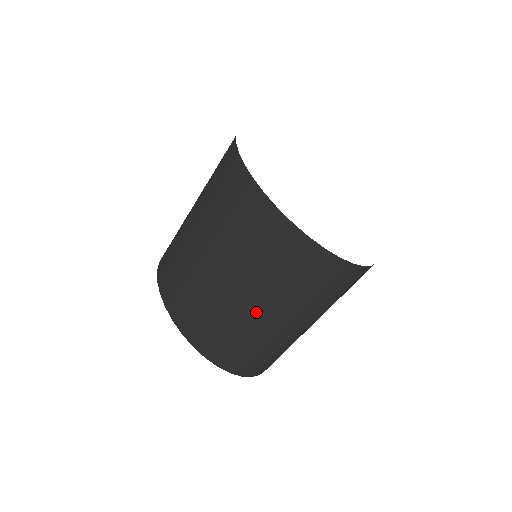
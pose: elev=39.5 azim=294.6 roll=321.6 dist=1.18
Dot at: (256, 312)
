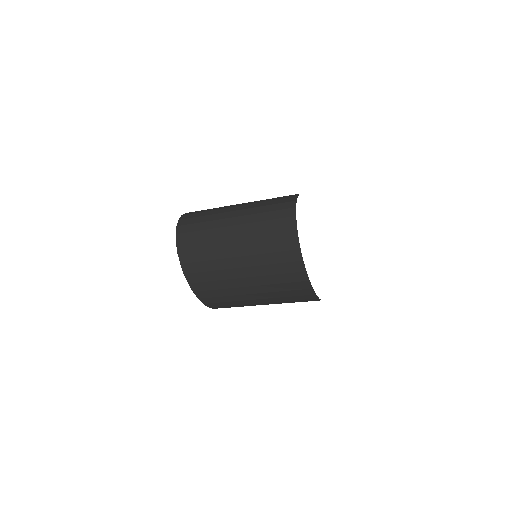
Dot at: (261, 304)
